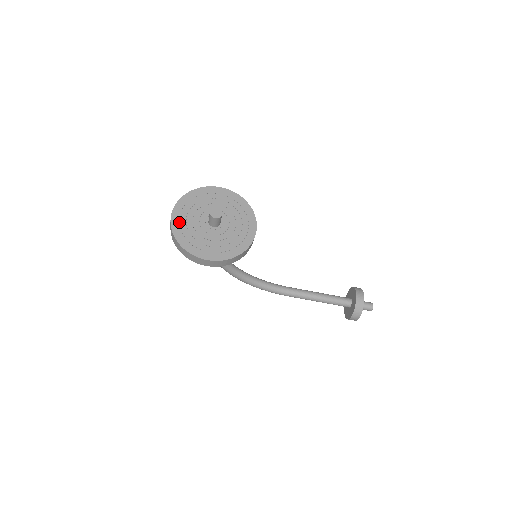
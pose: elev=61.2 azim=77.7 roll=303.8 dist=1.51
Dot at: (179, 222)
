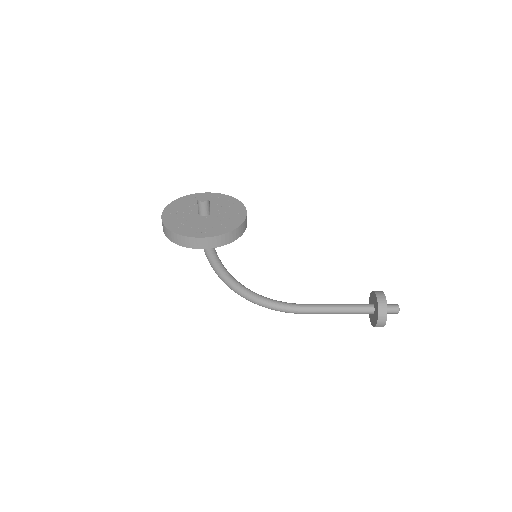
Dot at: (170, 218)
